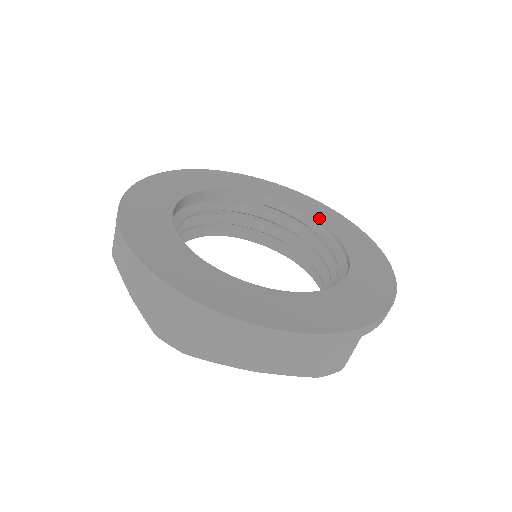
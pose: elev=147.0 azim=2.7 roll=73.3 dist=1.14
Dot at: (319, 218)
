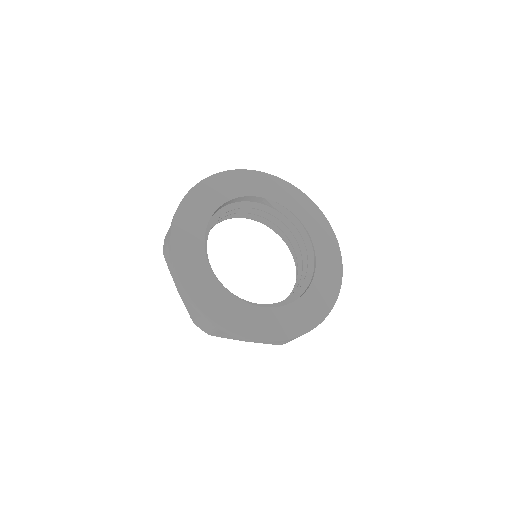
Dot at: (304, 221)
